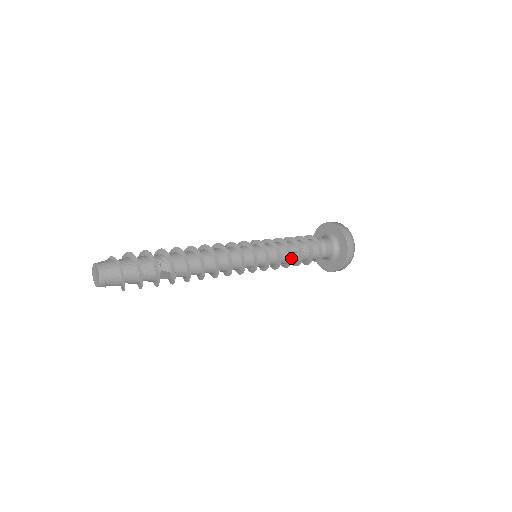
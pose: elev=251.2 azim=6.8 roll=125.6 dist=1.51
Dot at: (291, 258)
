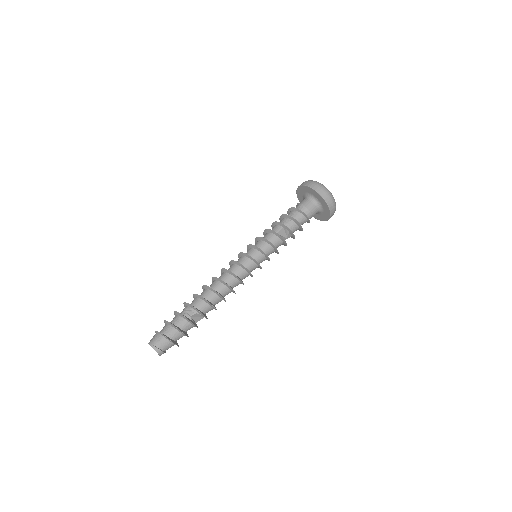
Dot at: (280, 237)
